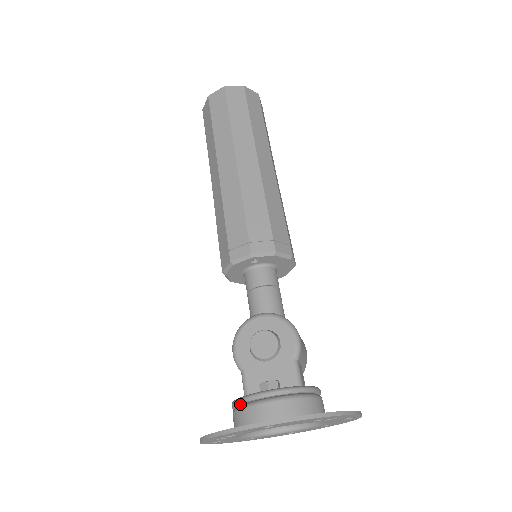
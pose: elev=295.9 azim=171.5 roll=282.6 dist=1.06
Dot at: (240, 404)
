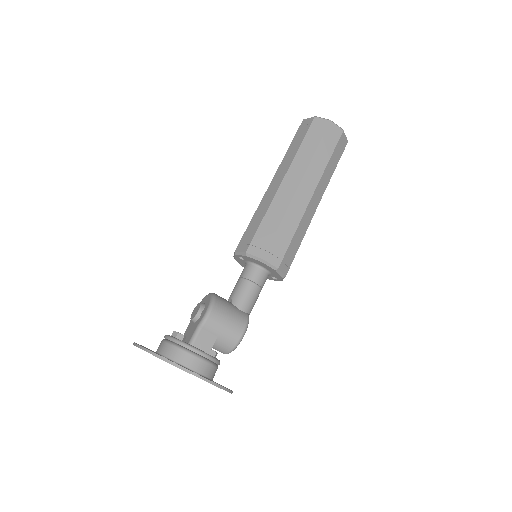
Dot at: occluded
